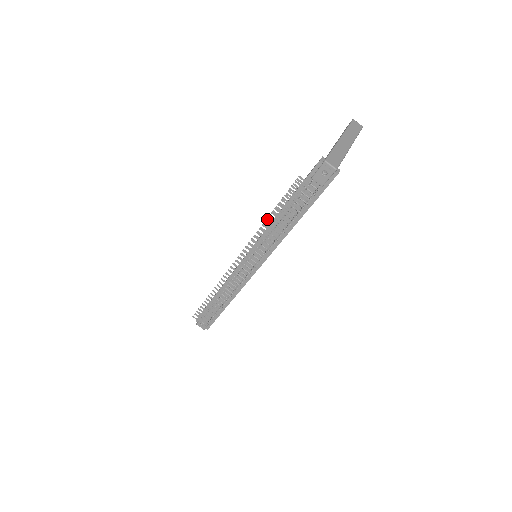
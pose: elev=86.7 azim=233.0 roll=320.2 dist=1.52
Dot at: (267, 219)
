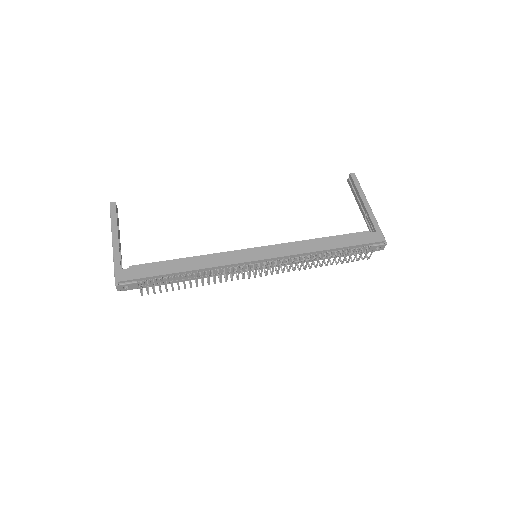
Dot at: occluded
